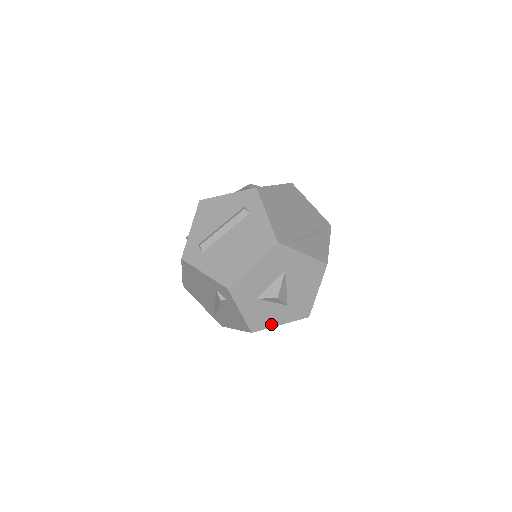
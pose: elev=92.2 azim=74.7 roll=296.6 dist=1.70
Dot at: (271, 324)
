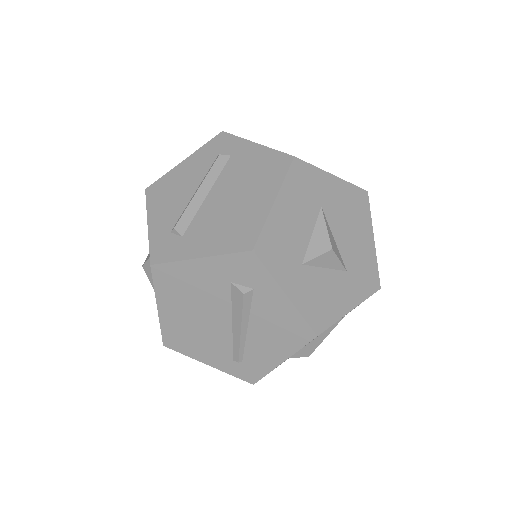
Dot at: (338, 312)
